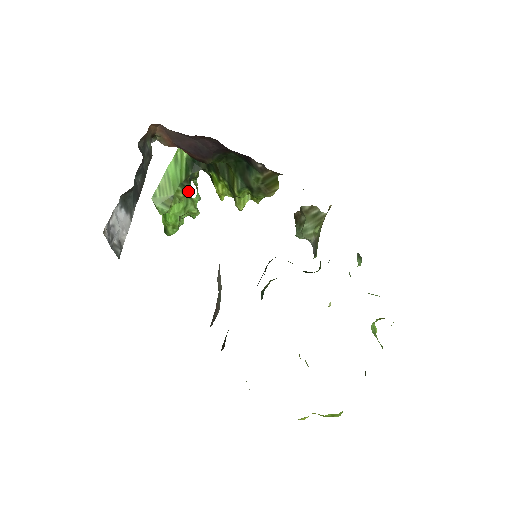
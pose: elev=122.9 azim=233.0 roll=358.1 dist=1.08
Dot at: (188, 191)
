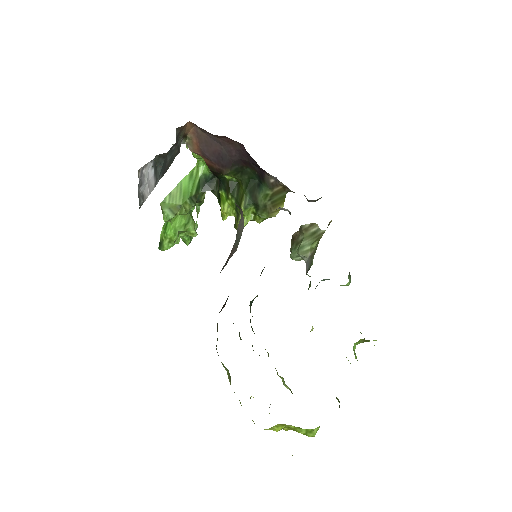
Dot at: (191, 212)
